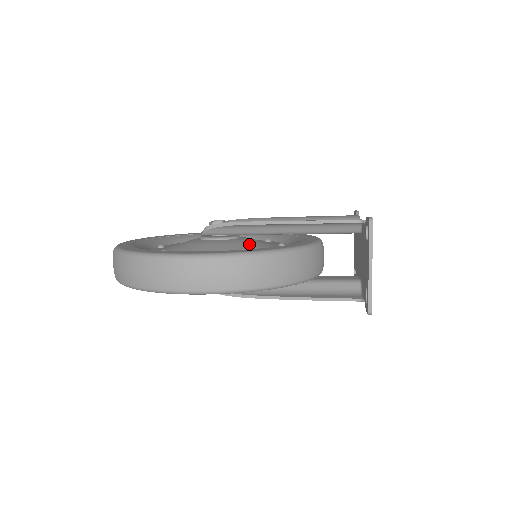
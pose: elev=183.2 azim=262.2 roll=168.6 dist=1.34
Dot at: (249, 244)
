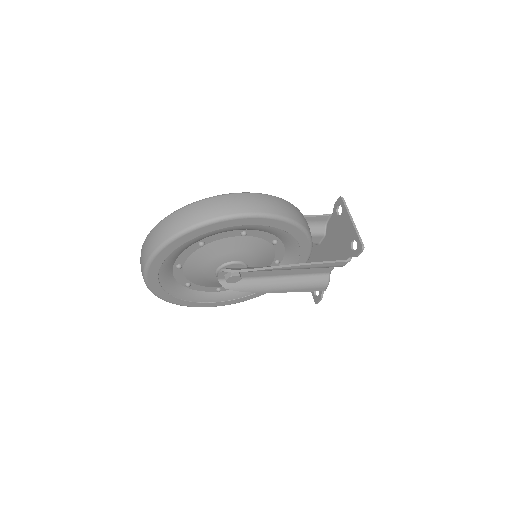
Dot at: occluded
